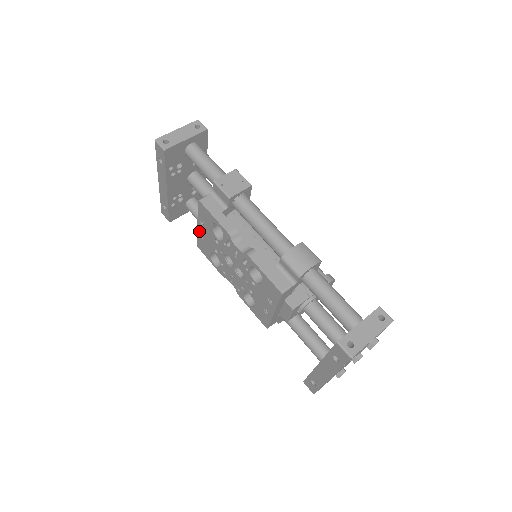
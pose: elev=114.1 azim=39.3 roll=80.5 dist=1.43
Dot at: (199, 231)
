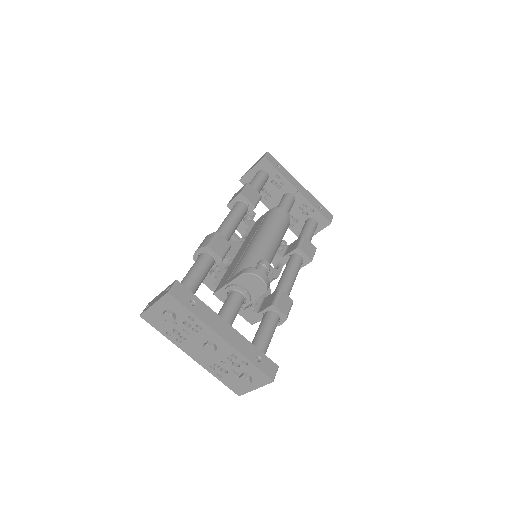
Dot at: occluded
